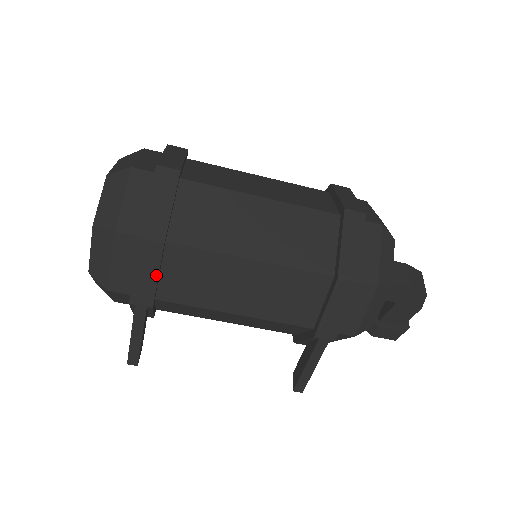
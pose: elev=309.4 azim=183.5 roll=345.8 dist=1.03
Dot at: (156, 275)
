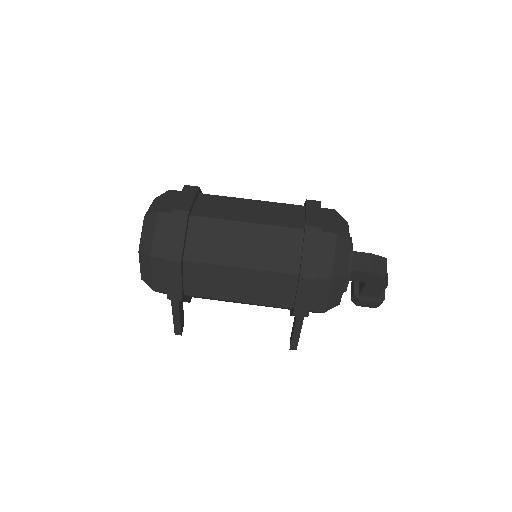
Dot at: (180, 281)
